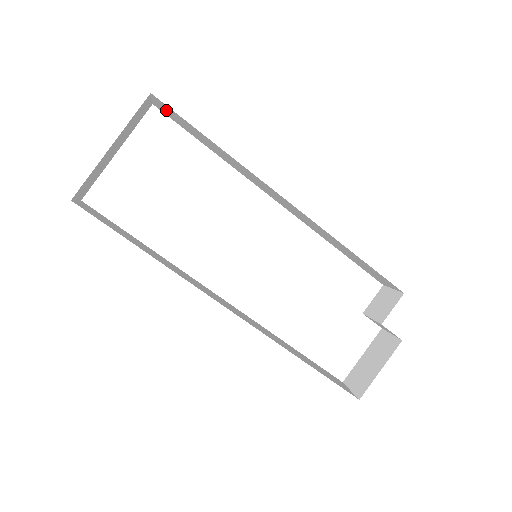
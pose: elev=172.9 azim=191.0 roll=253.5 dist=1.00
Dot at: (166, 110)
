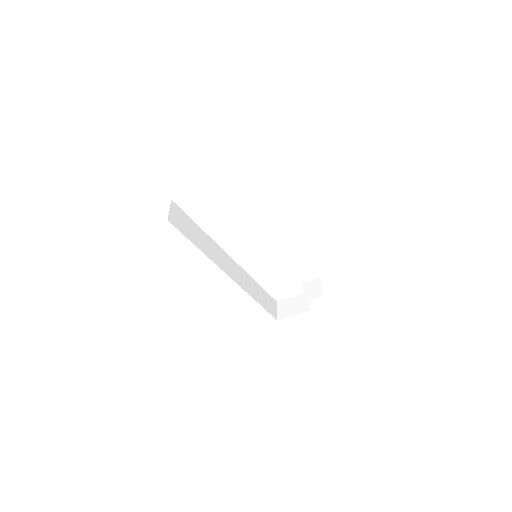
Dot at: occluded
